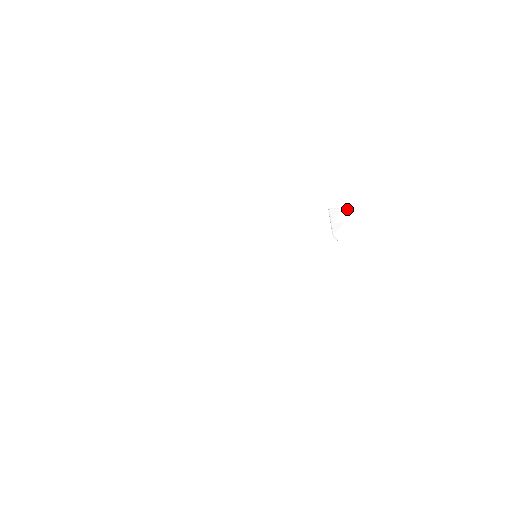
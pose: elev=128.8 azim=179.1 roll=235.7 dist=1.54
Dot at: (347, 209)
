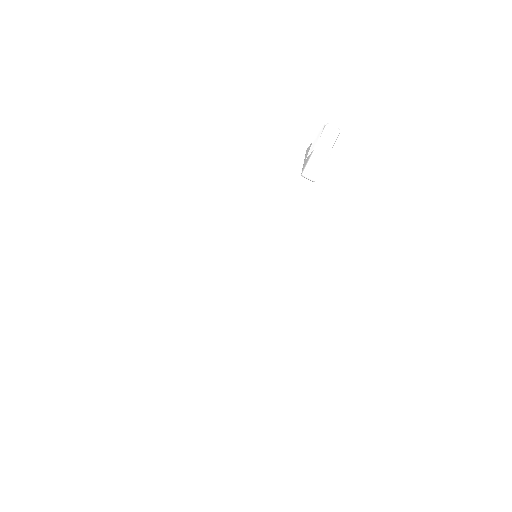
Dot at: (317, 134)
